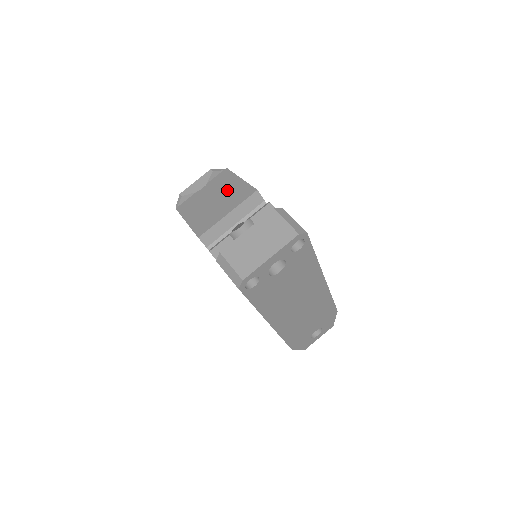
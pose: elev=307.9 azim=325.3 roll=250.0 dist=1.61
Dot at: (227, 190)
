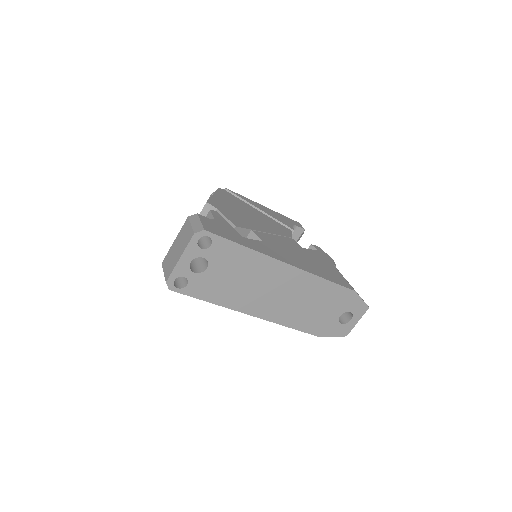
Dot at: occluded
